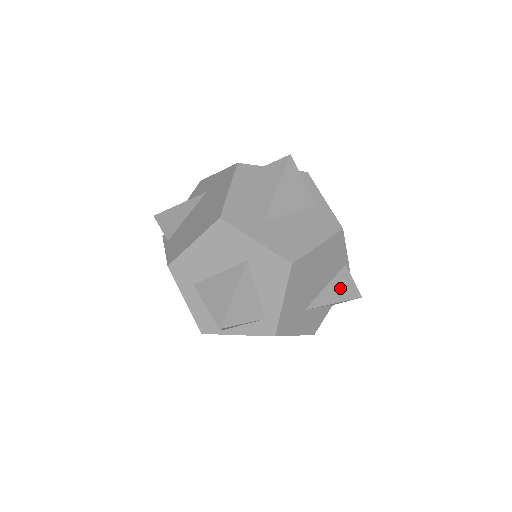
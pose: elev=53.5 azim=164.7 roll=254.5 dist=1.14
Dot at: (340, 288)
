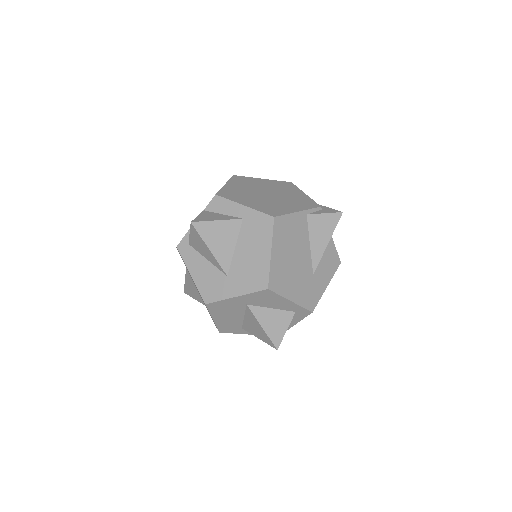
Dot at: (321, 231)
